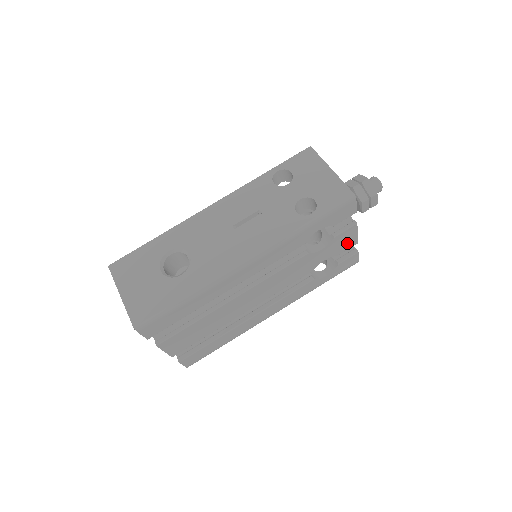
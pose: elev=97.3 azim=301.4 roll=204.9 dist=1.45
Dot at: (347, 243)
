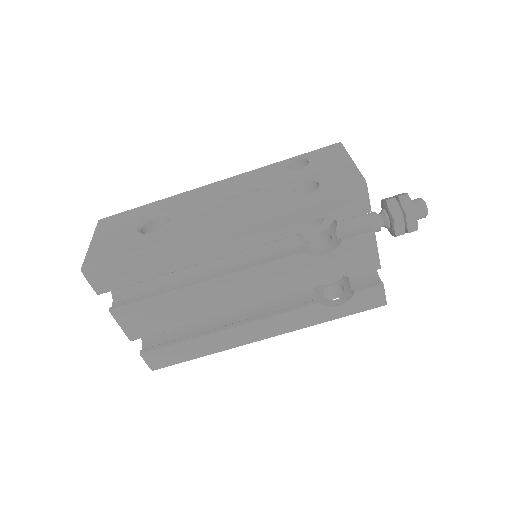
Dot at: (363, 261)
